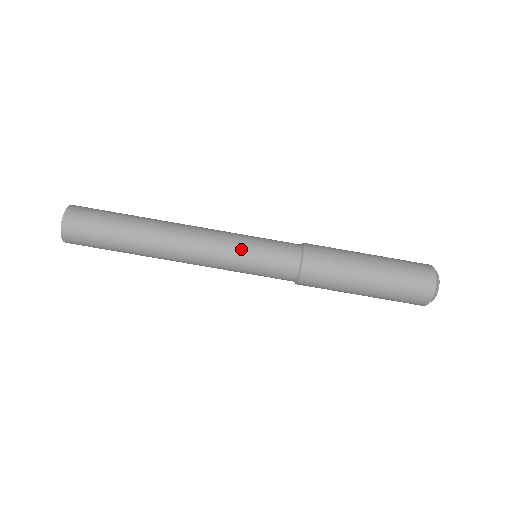
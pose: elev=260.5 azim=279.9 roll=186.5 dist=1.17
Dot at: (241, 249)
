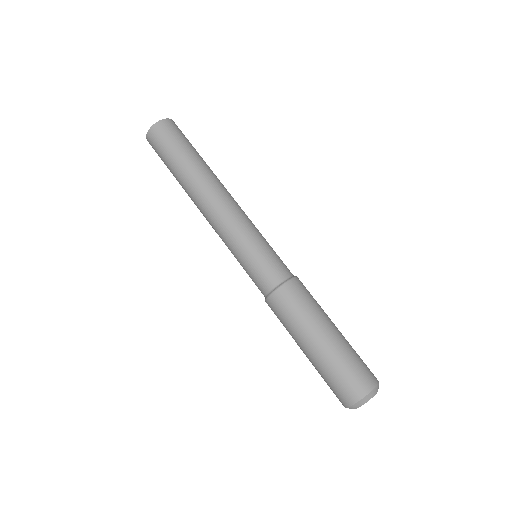
Dot at: (239, 246)
